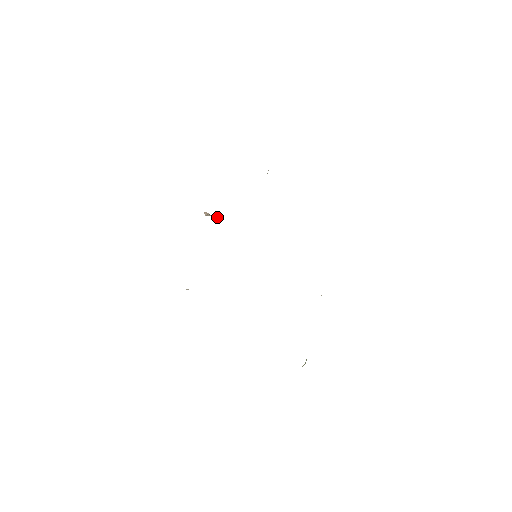
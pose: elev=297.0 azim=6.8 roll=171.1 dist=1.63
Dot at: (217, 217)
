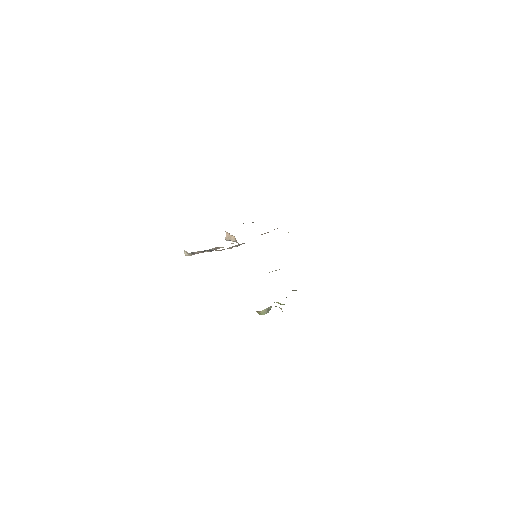
Dot at: (235, 239)
